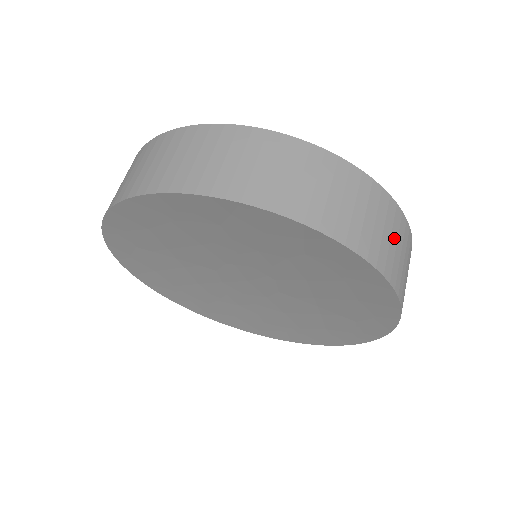
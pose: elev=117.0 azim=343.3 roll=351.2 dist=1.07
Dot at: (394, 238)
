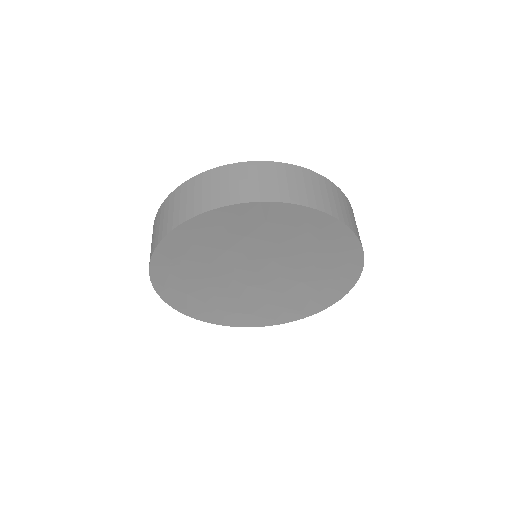
Dot at: occluded
